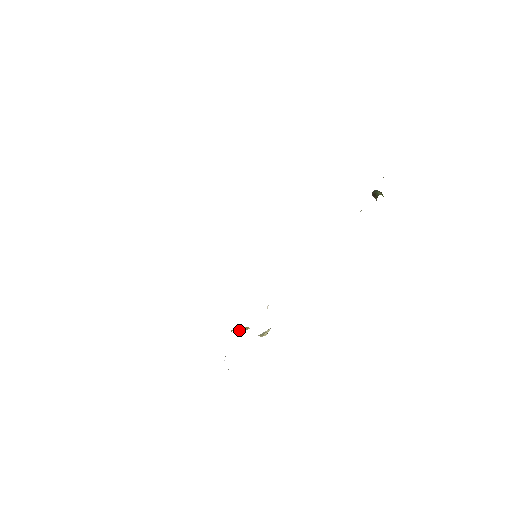
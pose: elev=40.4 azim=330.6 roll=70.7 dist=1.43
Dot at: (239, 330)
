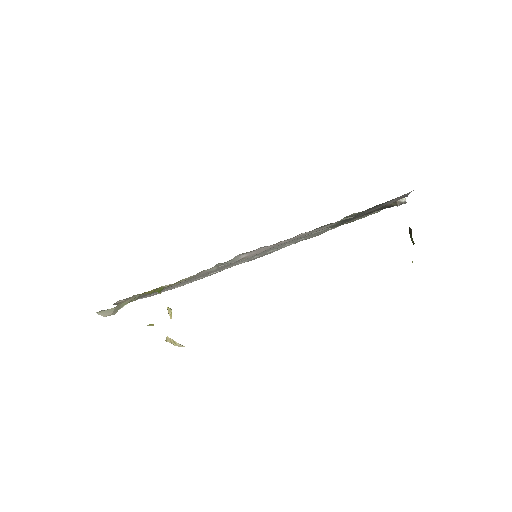
Dot at: (152, 324)
